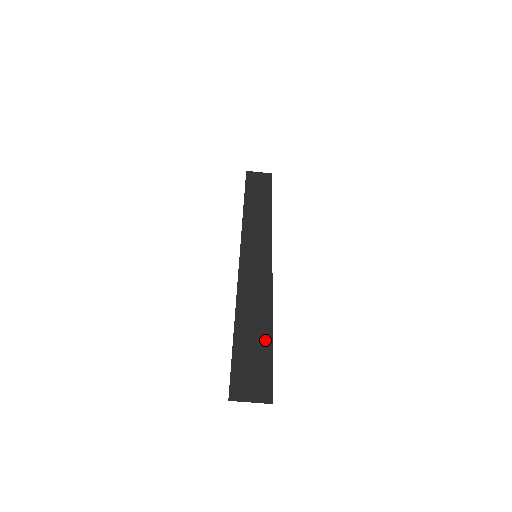
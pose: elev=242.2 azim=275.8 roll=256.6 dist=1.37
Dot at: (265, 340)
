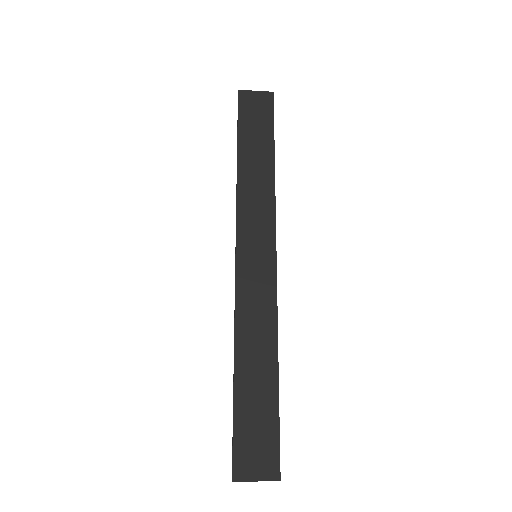
Dot at: (270, 394)
